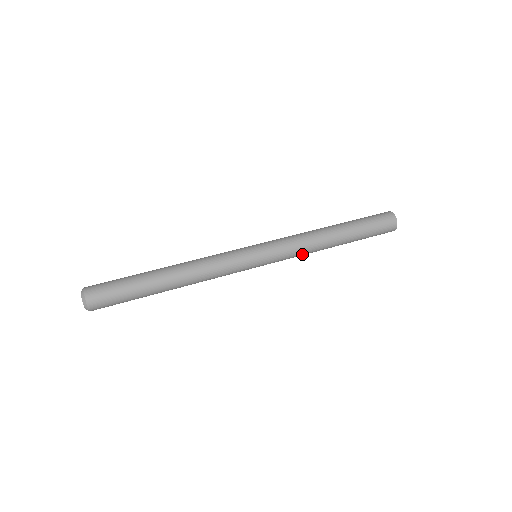
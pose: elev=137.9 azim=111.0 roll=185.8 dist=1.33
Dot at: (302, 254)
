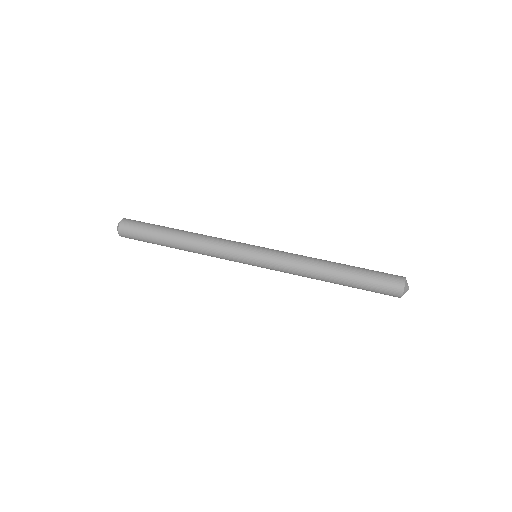
Dot at: (295, 268)
